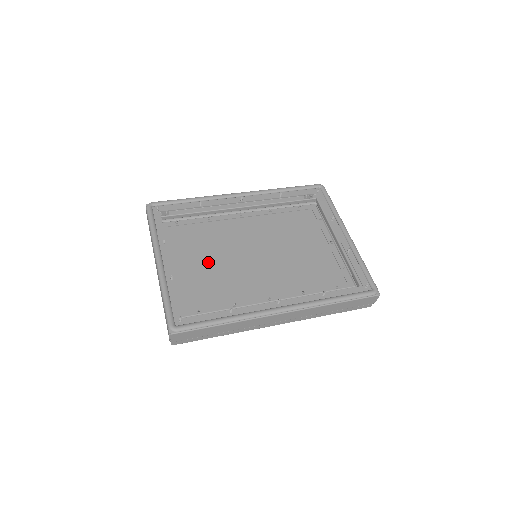
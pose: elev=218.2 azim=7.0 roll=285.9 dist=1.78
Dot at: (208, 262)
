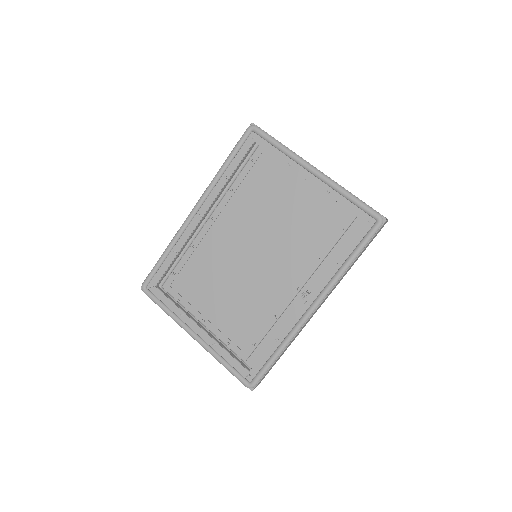
Dot at: (226, 292)
